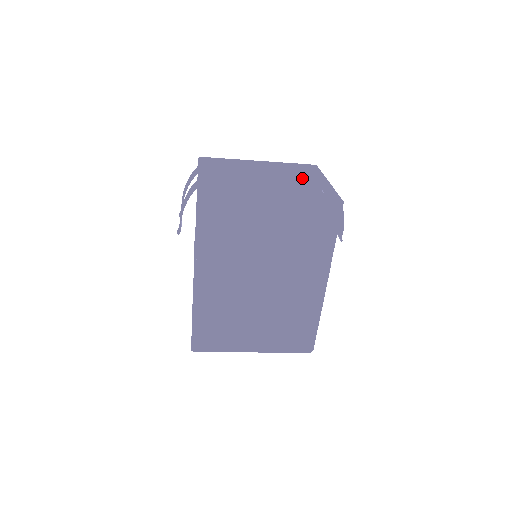
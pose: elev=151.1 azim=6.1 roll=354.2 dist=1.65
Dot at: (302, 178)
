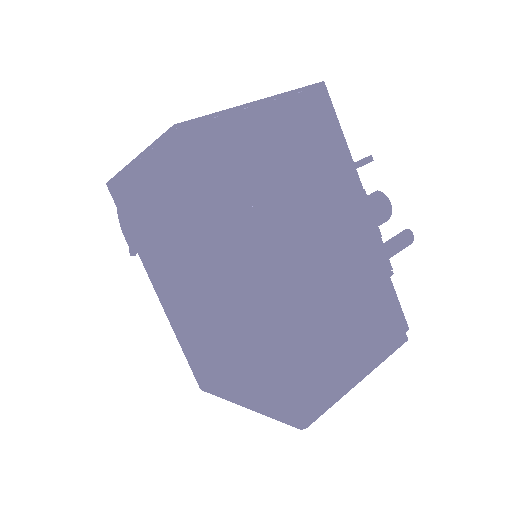
Dot at: occluded
